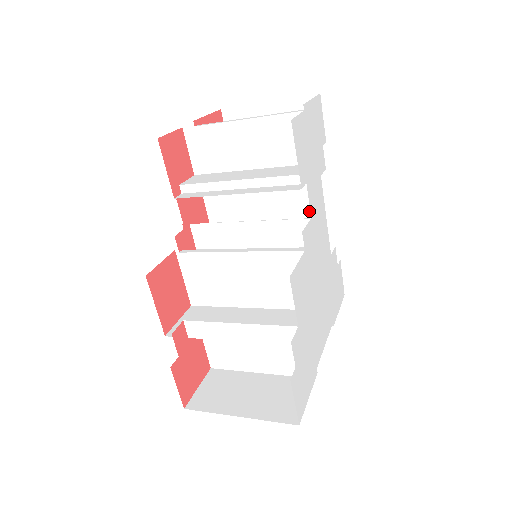
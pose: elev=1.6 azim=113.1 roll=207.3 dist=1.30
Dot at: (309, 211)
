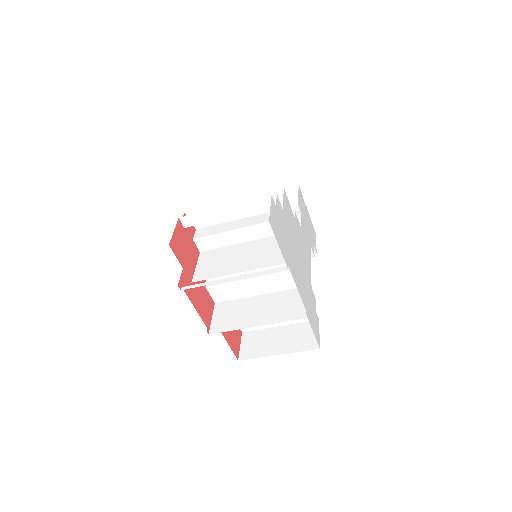
Dot at: occluded
